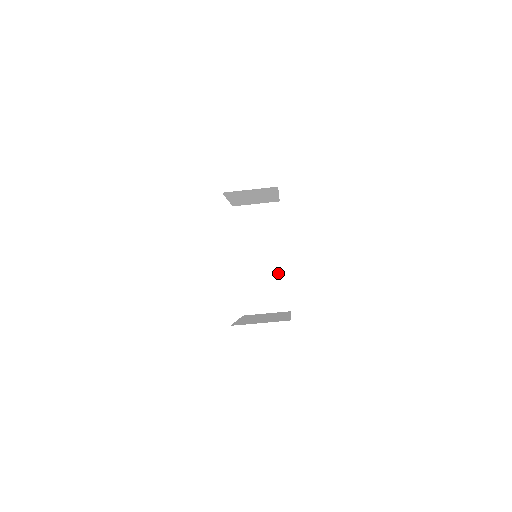
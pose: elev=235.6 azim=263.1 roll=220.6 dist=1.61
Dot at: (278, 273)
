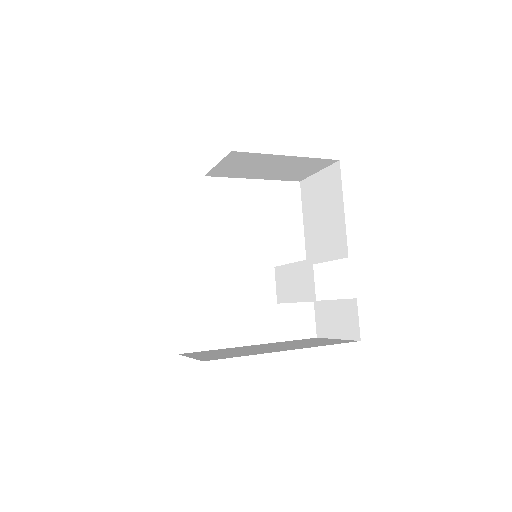
Dot at: (307, 279)
